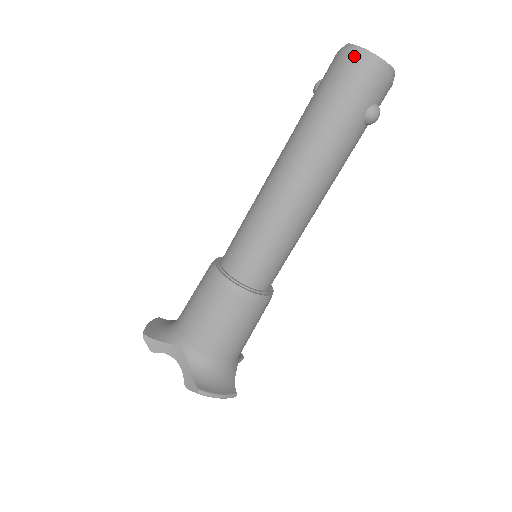
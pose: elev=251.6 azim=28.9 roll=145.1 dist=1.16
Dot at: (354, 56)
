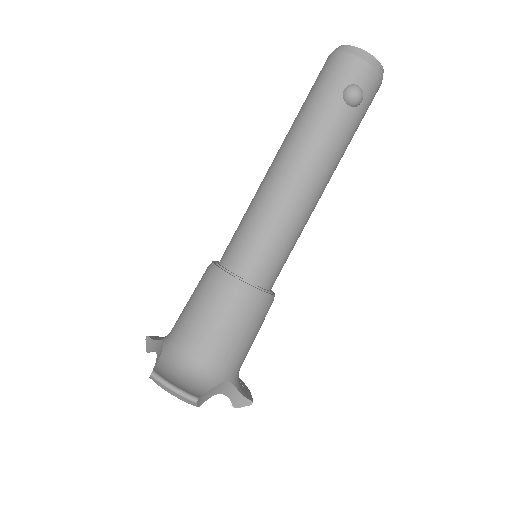
Dot at: (331, 53)
